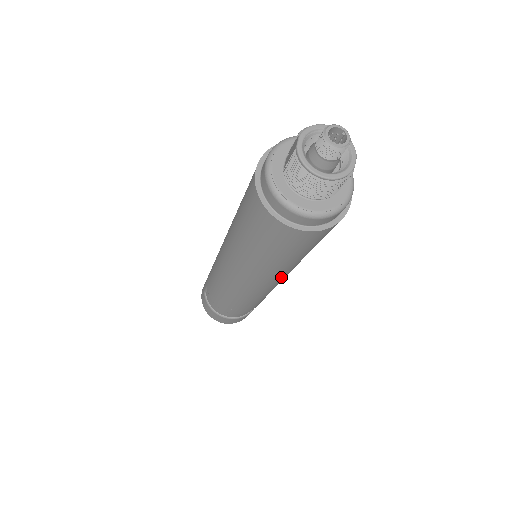
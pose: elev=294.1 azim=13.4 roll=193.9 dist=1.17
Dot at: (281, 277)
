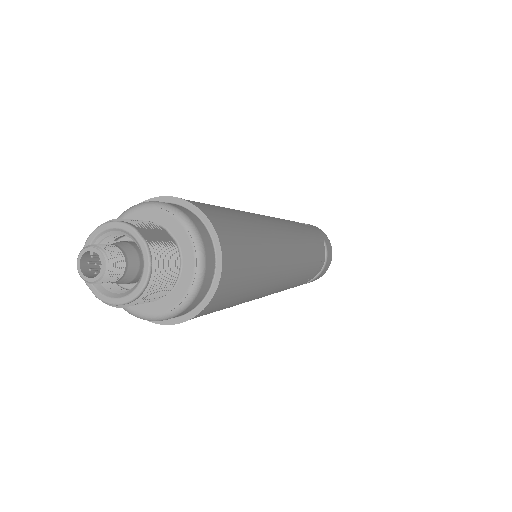
Dot at: (283, 262)
